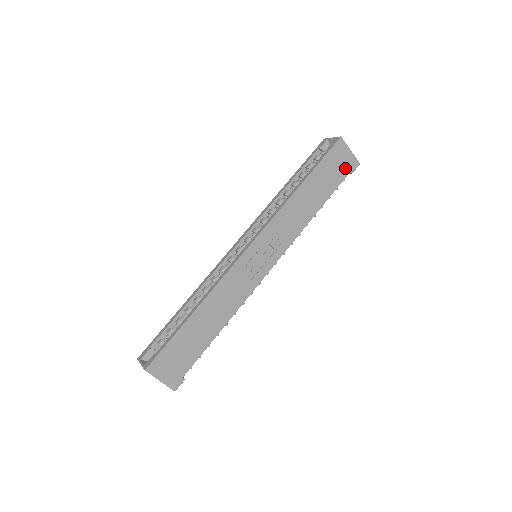
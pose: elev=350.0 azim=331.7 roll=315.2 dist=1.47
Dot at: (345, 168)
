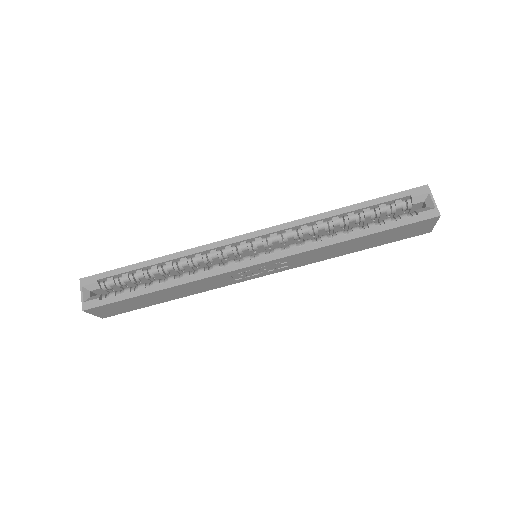
Dot at: (412, 234)
